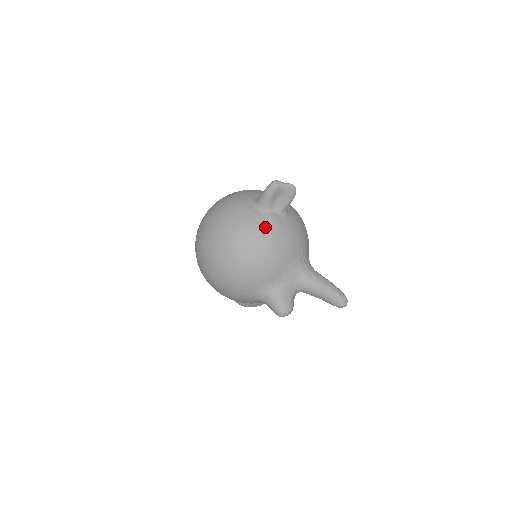
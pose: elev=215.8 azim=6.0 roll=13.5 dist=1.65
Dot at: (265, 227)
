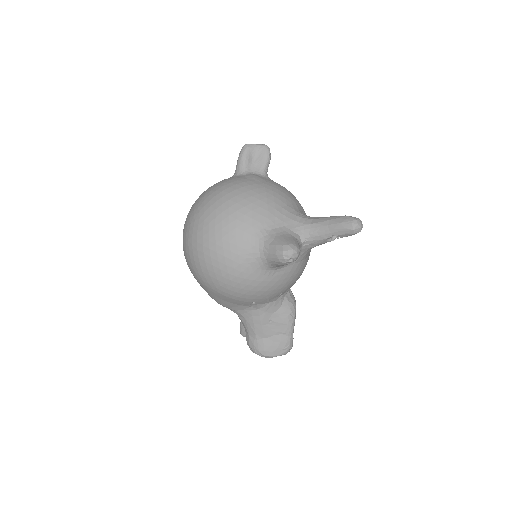
Dot at: (245, 180)
